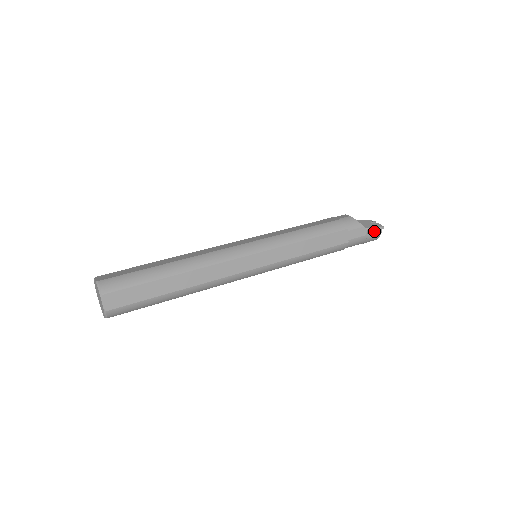
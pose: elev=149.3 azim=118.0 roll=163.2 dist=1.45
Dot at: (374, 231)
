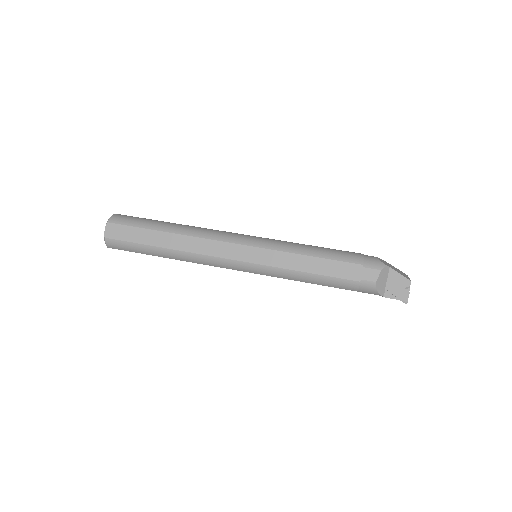
Dot at: (394, 298)
